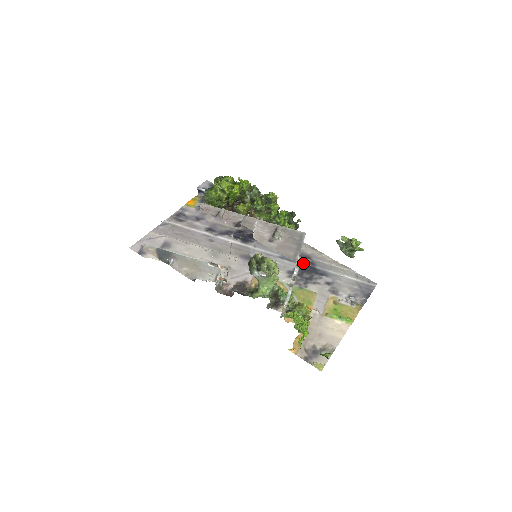
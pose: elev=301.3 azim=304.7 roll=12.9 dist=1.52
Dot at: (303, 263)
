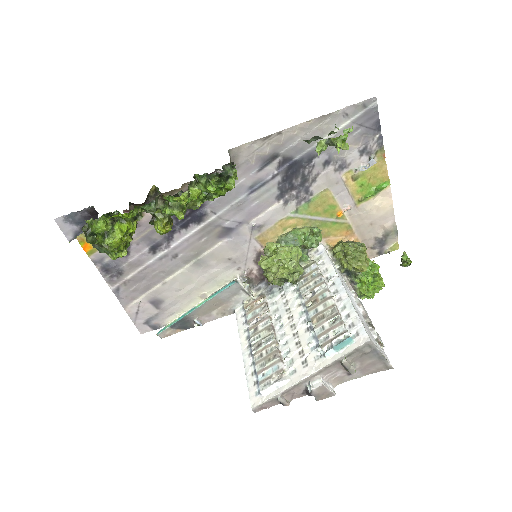
Dot at: (278, 172)
